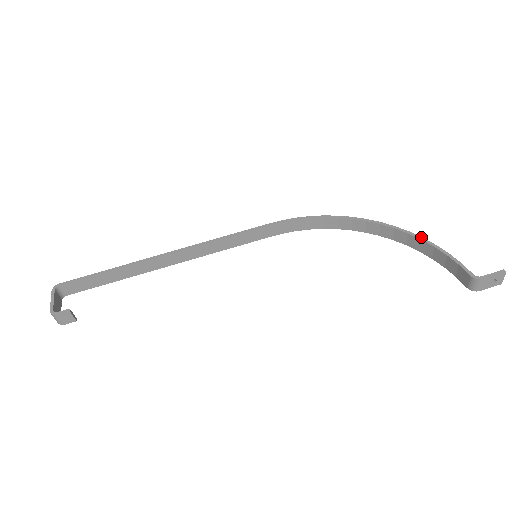
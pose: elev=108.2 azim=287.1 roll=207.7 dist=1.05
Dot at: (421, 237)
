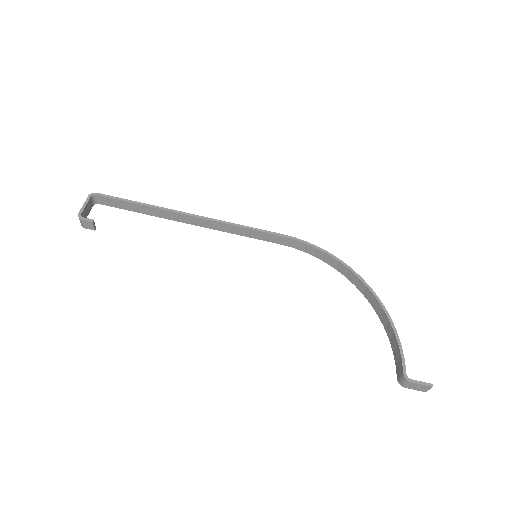
Dot at: occluded
